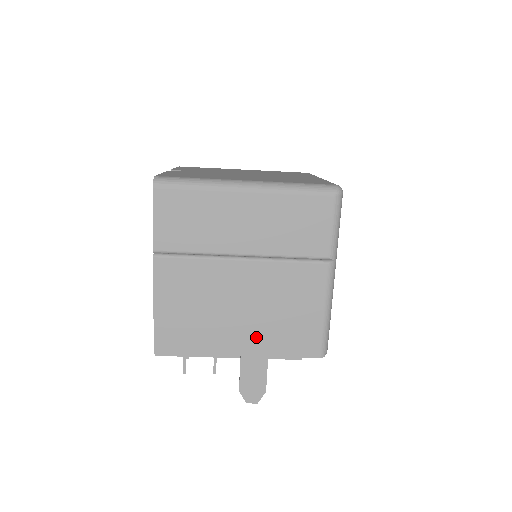
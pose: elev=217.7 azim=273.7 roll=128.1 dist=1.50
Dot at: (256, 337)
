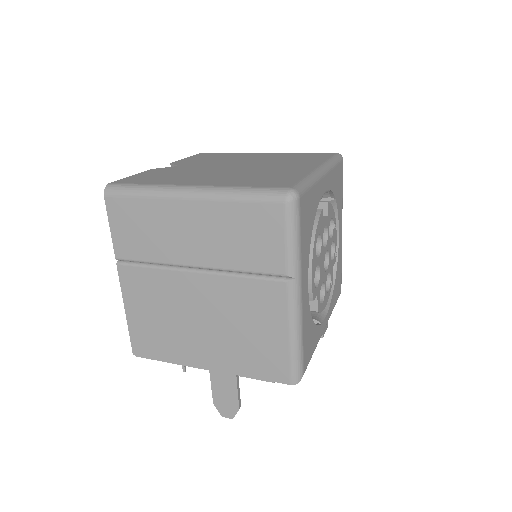
Dot at: (221, 353)
